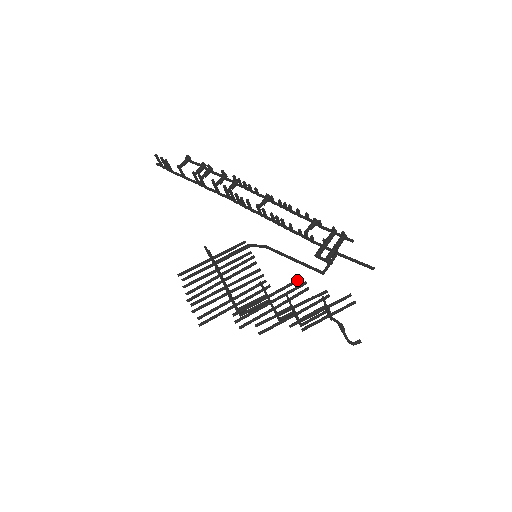
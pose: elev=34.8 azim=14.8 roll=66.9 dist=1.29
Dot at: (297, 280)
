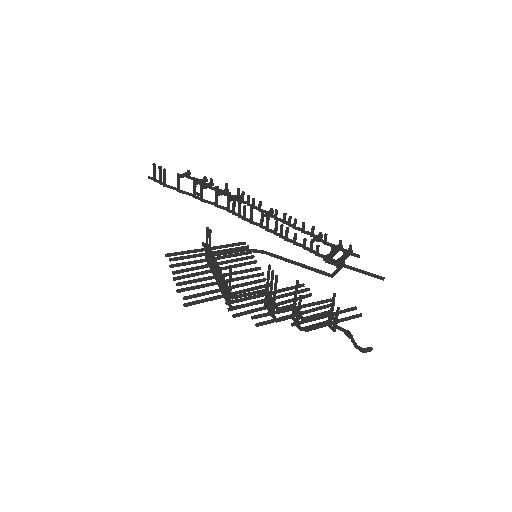
Dot at: (299, 285)
